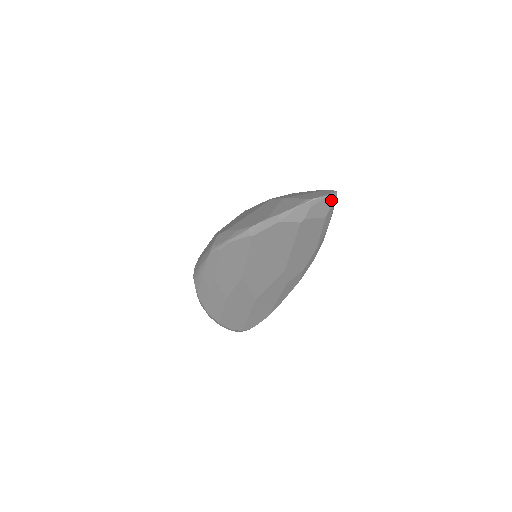
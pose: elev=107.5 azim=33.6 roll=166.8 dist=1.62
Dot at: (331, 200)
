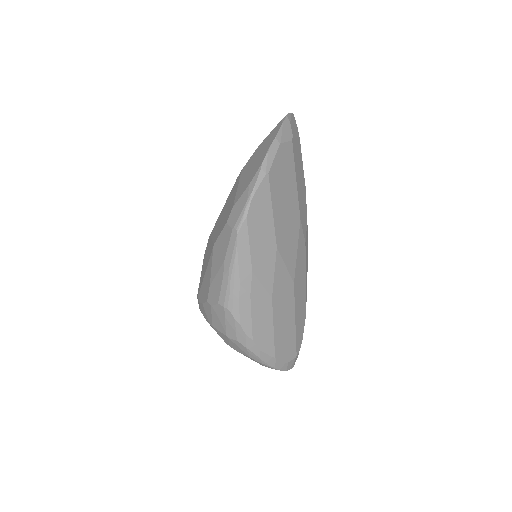
Dot at: (294, 118)
